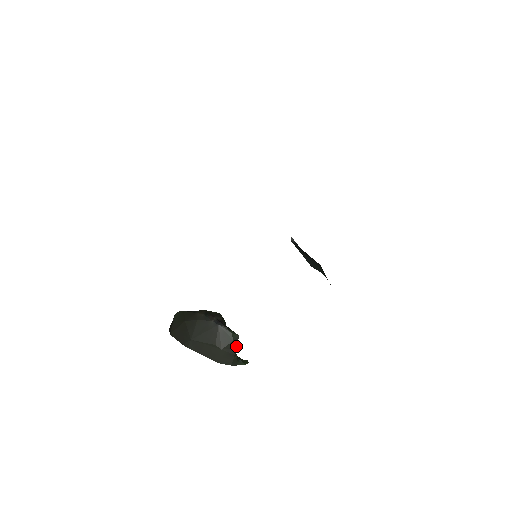
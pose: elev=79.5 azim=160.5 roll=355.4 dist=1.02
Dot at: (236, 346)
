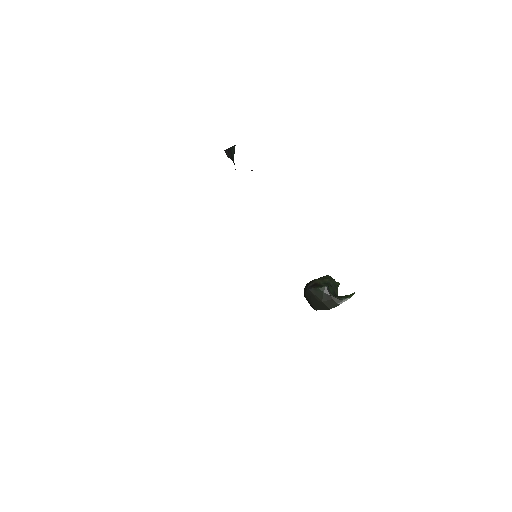
Dot at: (330, 293)
